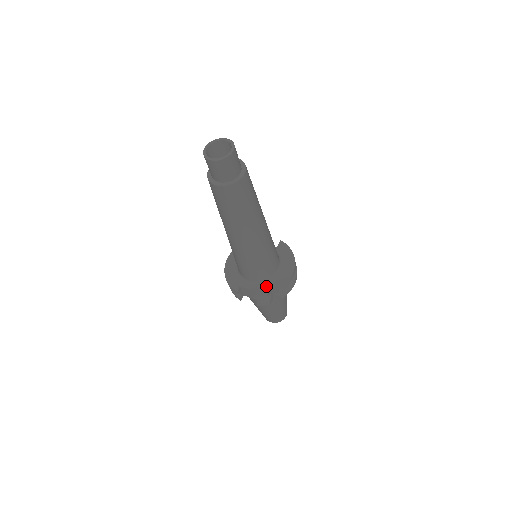
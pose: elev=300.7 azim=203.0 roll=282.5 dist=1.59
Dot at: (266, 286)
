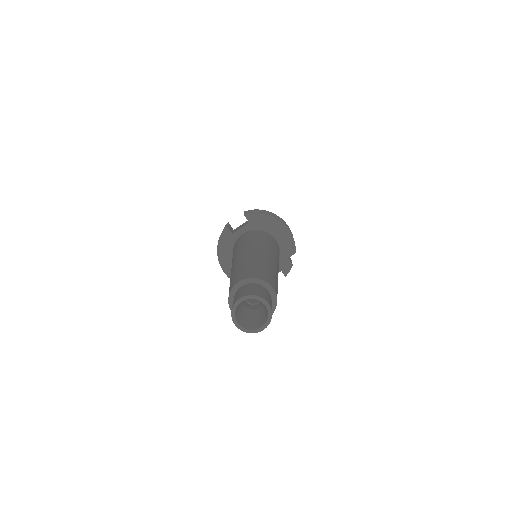
Dot at: (283, 261)
